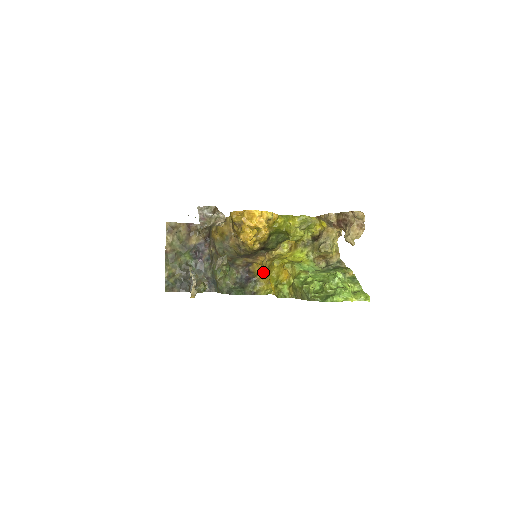
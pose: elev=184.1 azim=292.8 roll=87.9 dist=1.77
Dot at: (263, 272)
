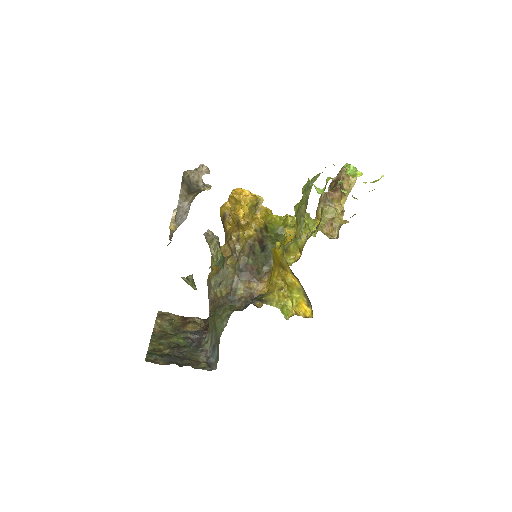
Dot at: (270, 281)
